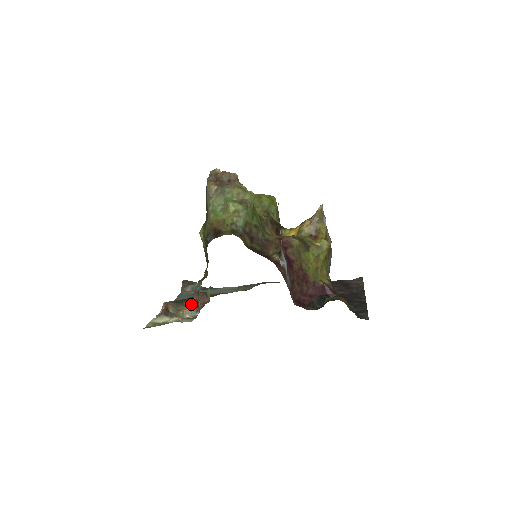
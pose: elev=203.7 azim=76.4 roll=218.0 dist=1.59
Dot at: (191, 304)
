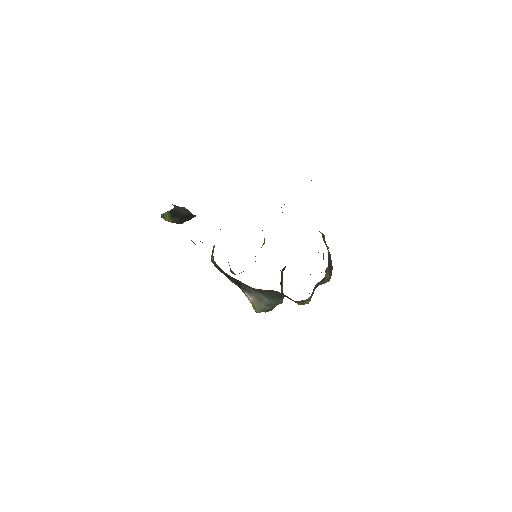
Dot at: occluded
